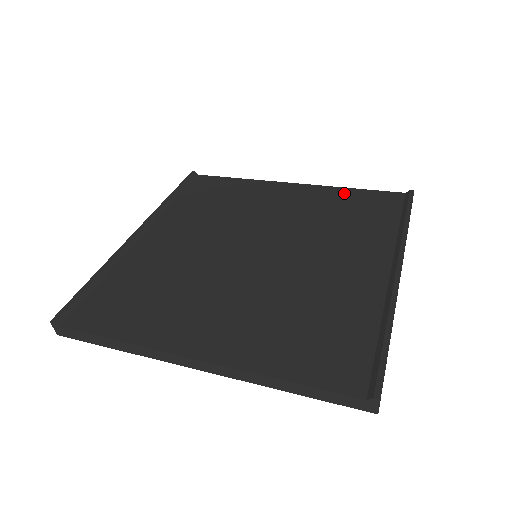
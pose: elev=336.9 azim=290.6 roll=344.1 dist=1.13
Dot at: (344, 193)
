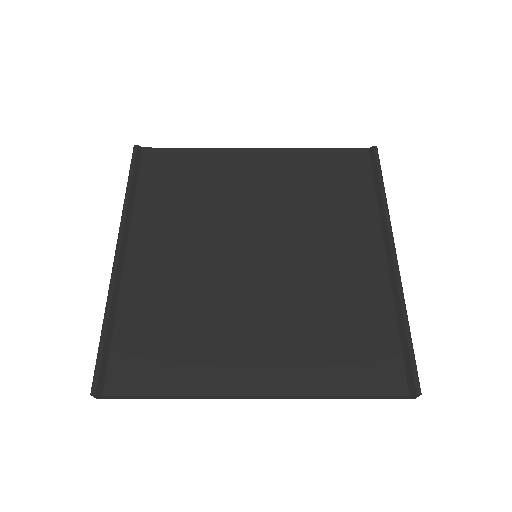
Dot at: (312, 157)
